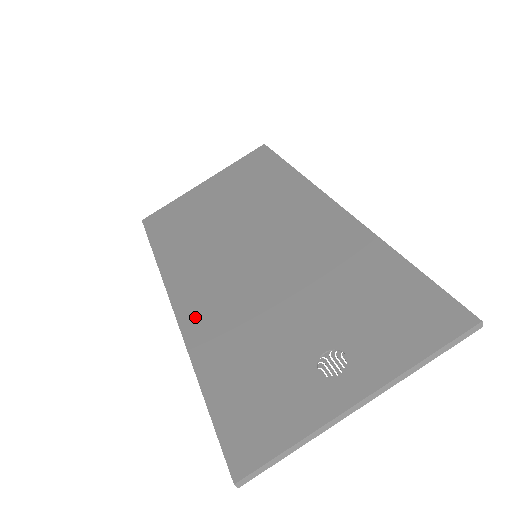
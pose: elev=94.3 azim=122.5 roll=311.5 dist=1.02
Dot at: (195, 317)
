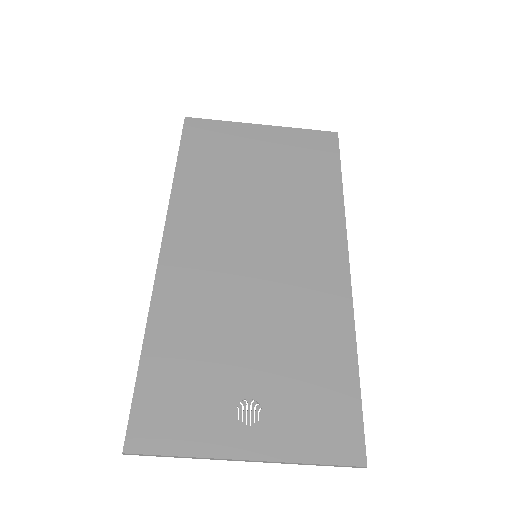
Dot at: (174, 276)
